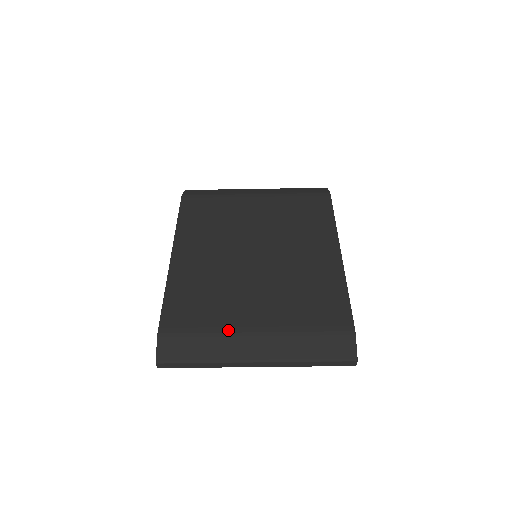
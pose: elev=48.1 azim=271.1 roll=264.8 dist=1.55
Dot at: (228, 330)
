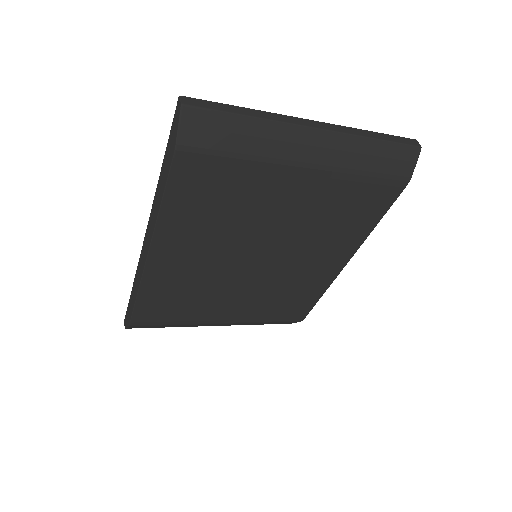
Dot at: (199, 323)
